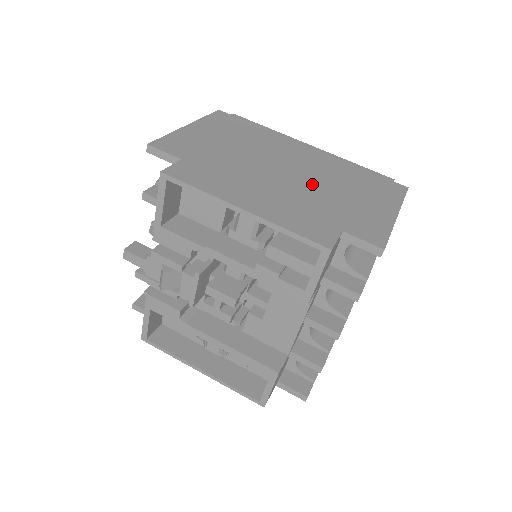
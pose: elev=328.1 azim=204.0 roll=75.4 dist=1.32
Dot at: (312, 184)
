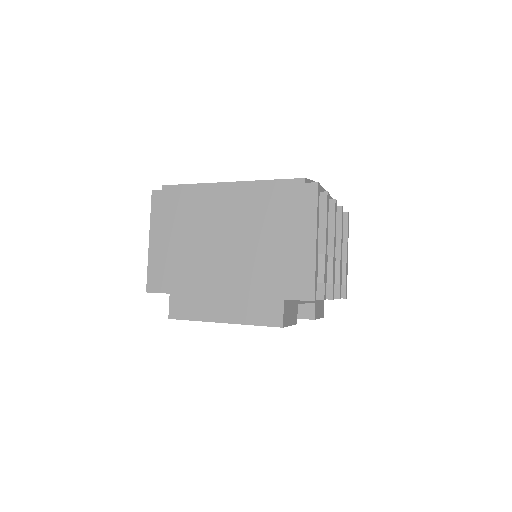
Dot at: (249, 251)
